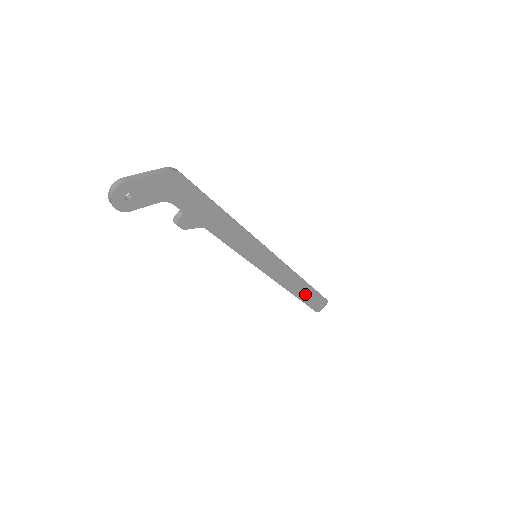
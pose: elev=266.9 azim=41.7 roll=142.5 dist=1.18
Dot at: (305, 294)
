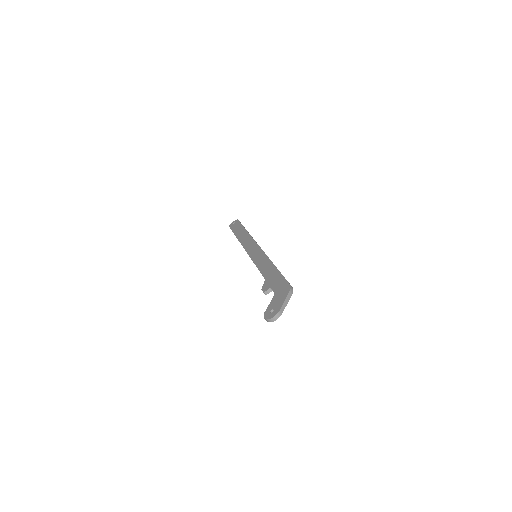
Dot at: occluded
